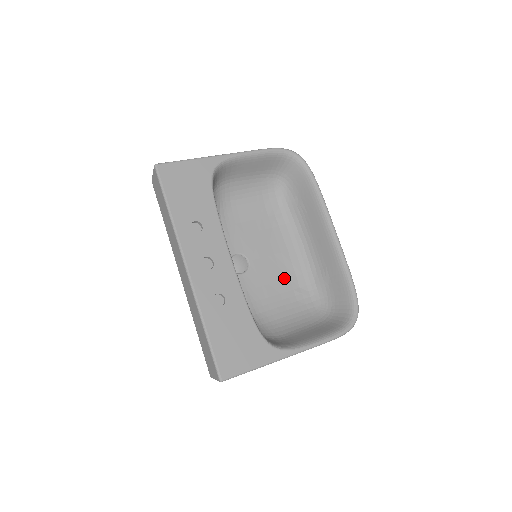
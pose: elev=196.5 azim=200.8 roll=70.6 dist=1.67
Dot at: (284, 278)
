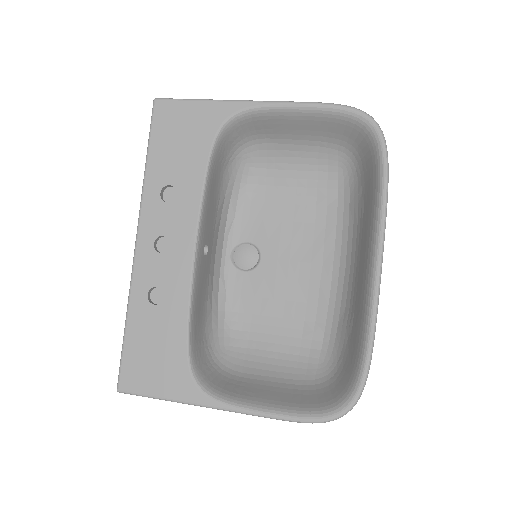
Dot at: (299, 299)
